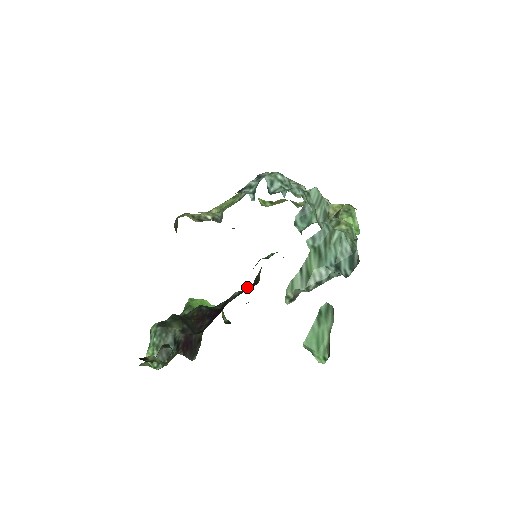
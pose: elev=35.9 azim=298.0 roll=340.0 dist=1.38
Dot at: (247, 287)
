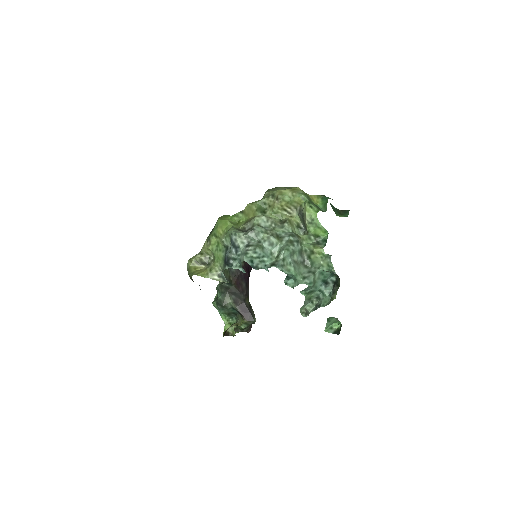
Dot at: occluded
